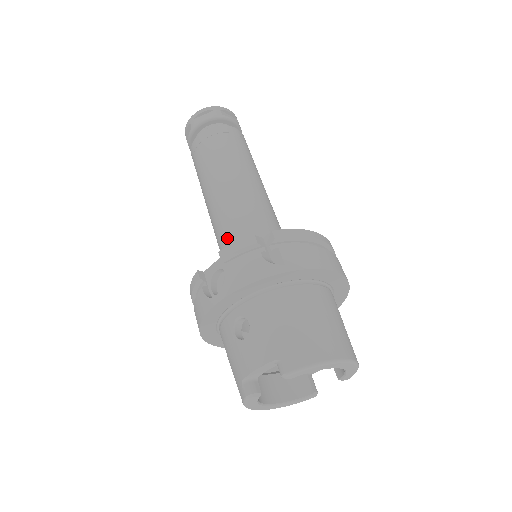
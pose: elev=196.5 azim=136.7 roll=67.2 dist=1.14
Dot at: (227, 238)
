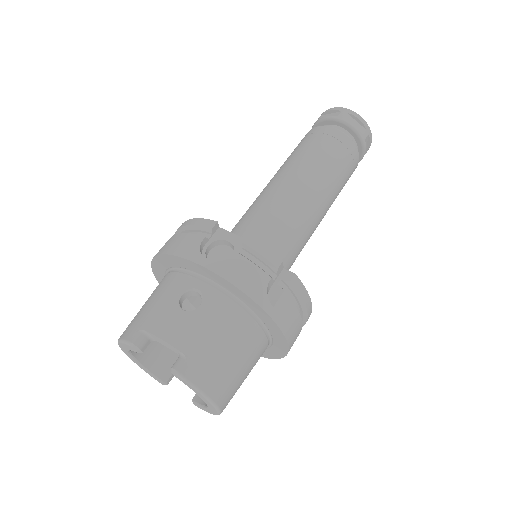
Dot at: (259, 223)
